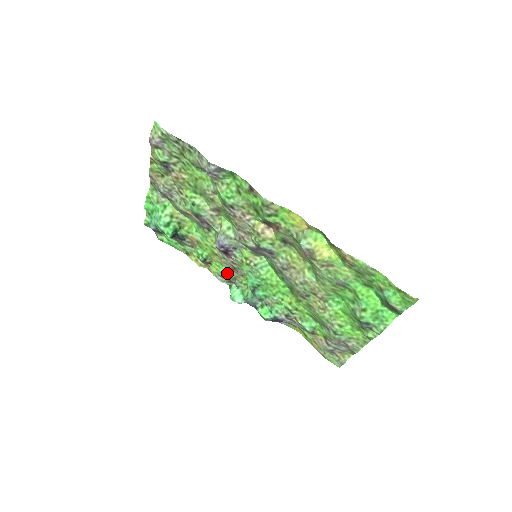
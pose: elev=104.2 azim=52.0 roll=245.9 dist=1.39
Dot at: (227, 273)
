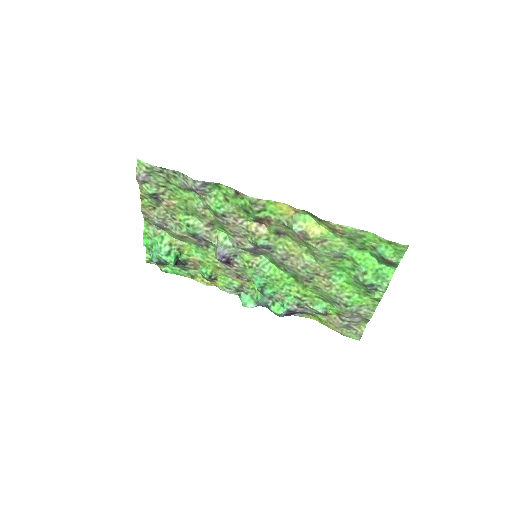
Dot at: (233, 283)
